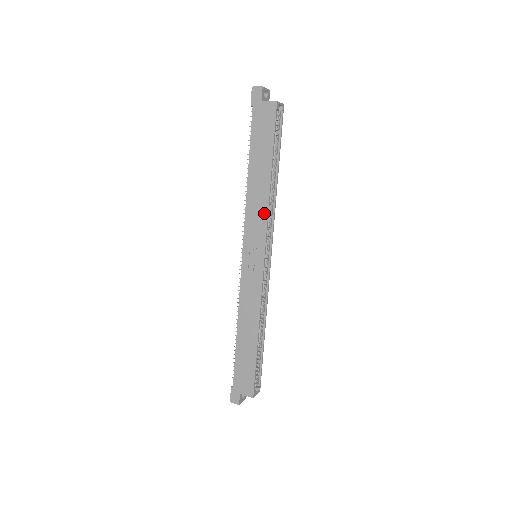
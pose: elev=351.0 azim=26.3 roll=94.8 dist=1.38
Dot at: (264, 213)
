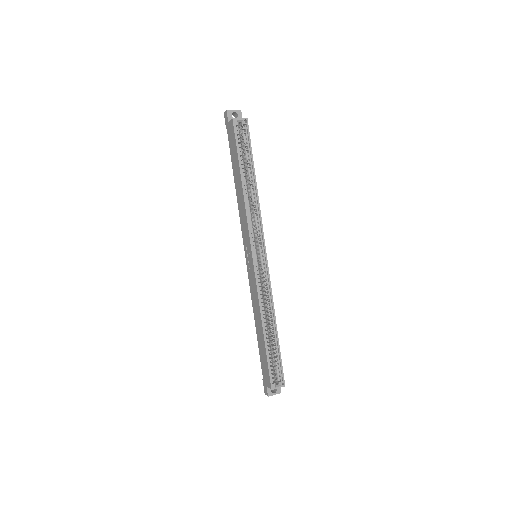
Dot at: (245, 216)
